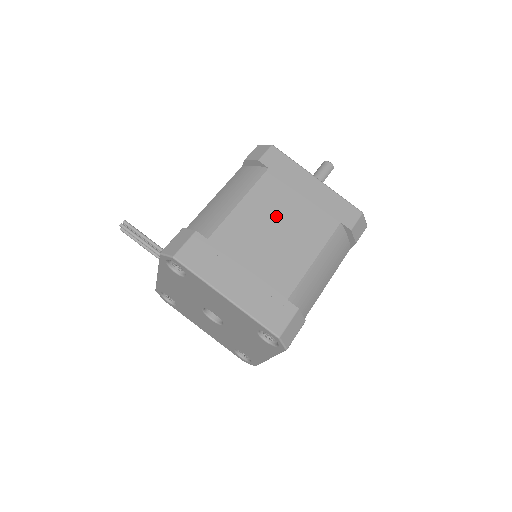
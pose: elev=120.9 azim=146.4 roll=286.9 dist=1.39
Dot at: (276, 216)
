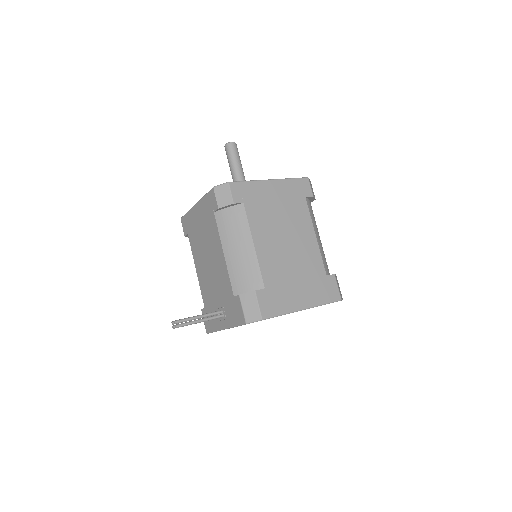
Dot at: (277, 232)
